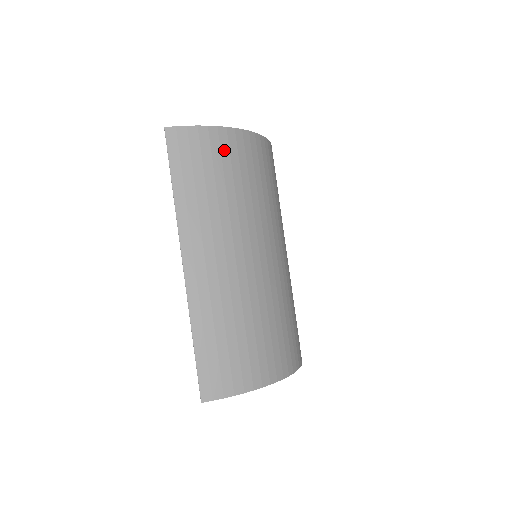
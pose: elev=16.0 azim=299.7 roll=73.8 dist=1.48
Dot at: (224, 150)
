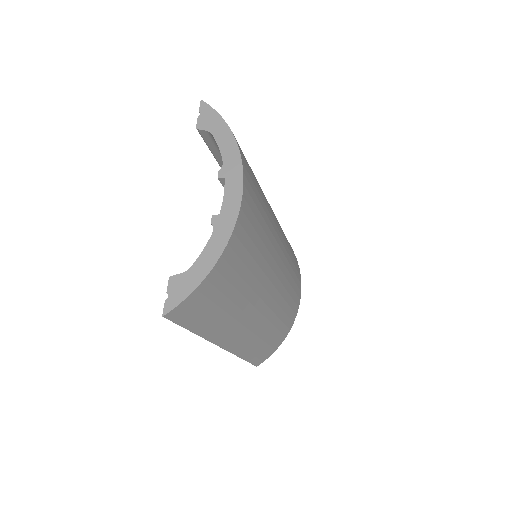
Dot at: (227, 273)
